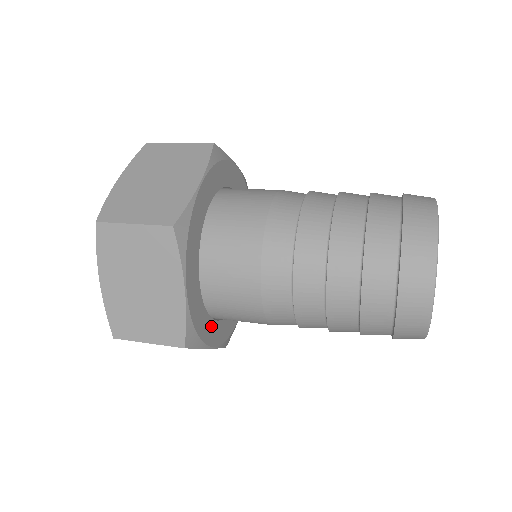
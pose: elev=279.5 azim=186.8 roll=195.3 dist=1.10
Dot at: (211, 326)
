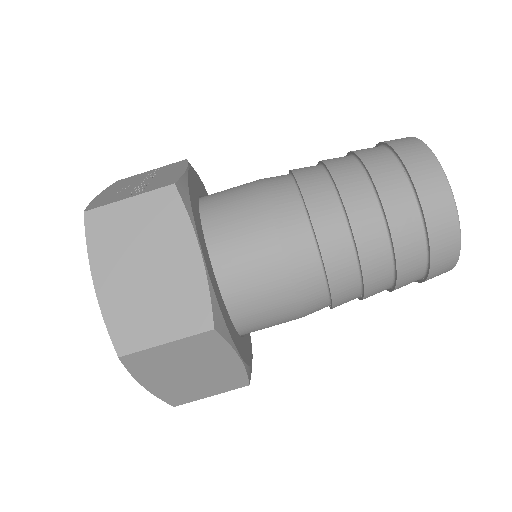
Dot at: (246, 339)
